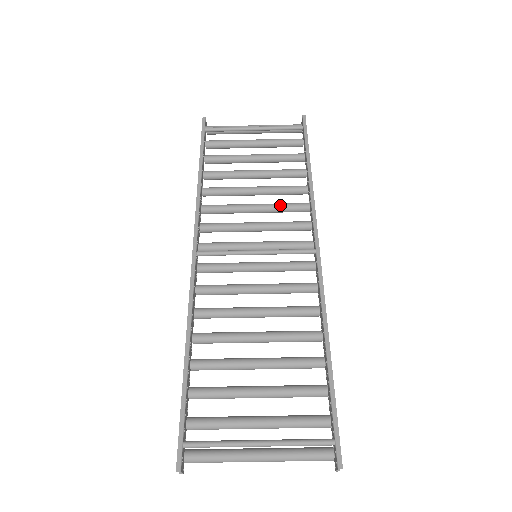
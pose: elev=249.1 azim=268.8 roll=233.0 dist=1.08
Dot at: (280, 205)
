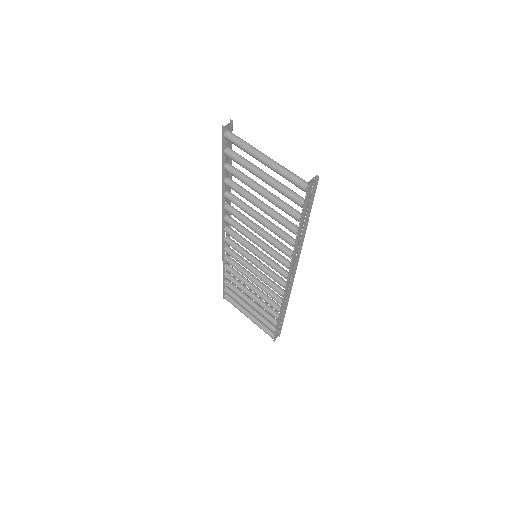
Dot at: (268, 287)
